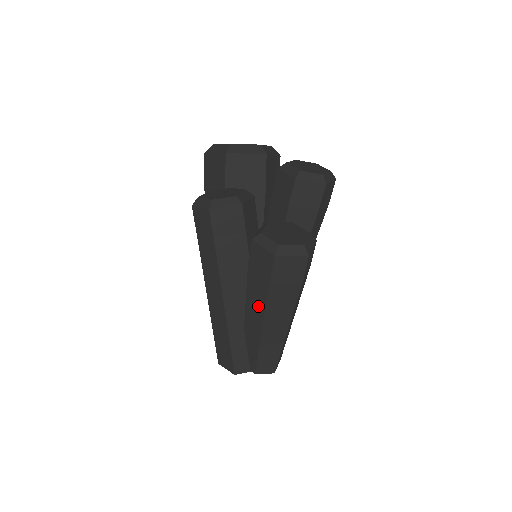
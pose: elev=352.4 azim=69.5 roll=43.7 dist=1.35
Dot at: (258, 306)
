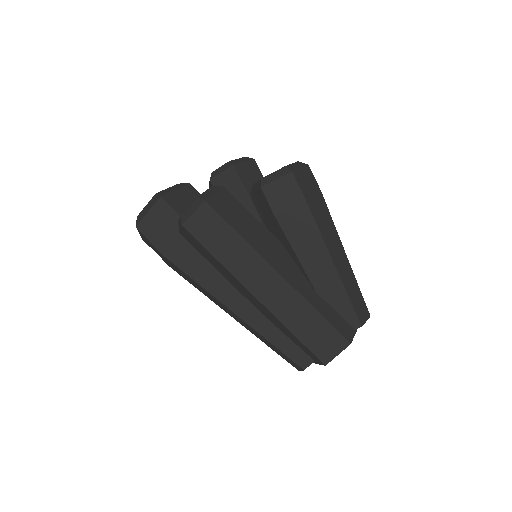
Dot at: (312, 242)
